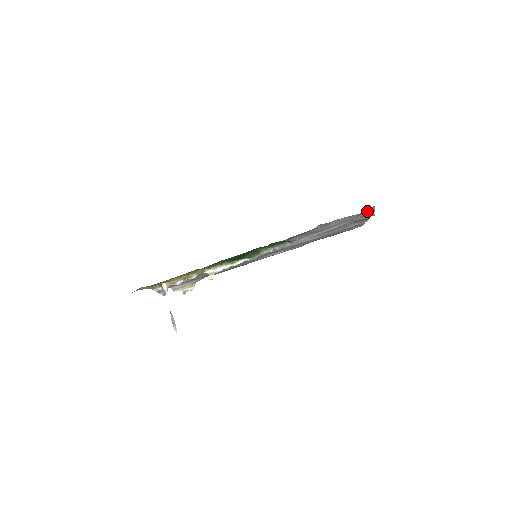
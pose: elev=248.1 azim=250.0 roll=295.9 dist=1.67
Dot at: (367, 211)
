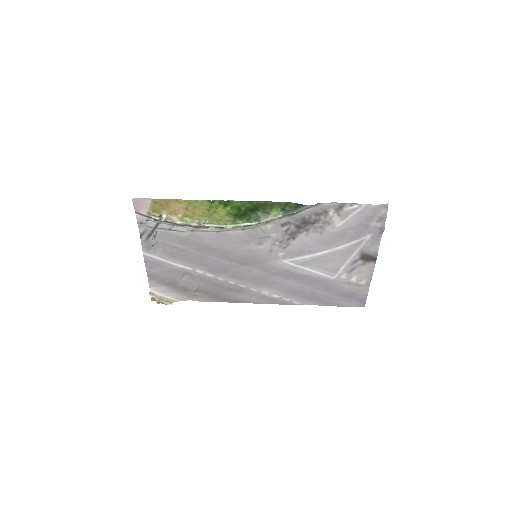
Dot at: (379, 214)
